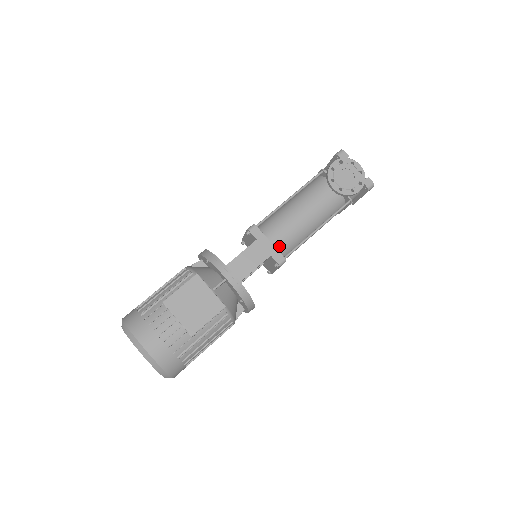
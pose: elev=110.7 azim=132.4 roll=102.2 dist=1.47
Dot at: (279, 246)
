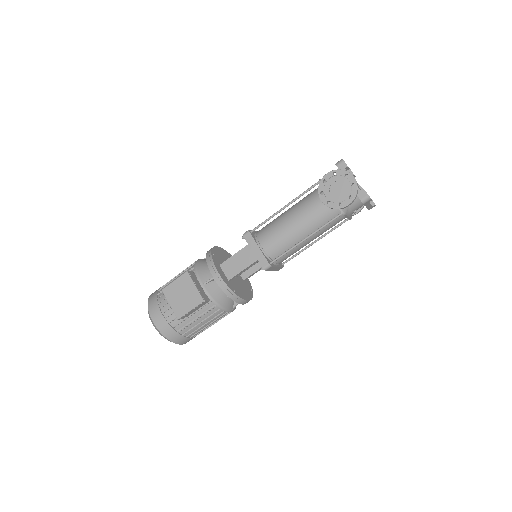
Dot at: (268, 251)
